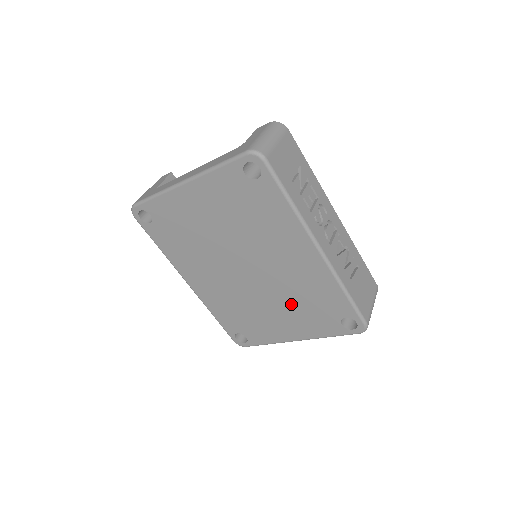
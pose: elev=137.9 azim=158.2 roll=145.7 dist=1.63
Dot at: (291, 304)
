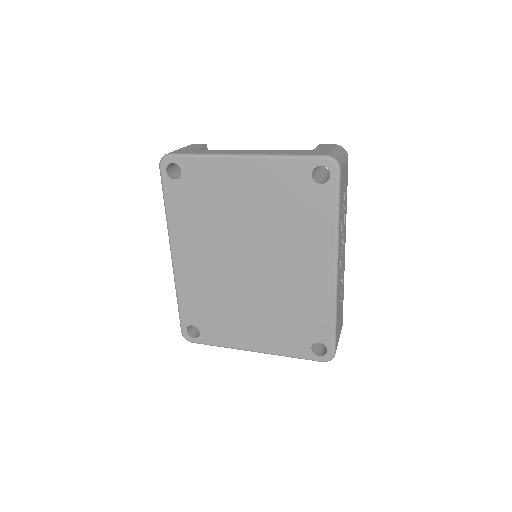
Dot at: (273, 313)
